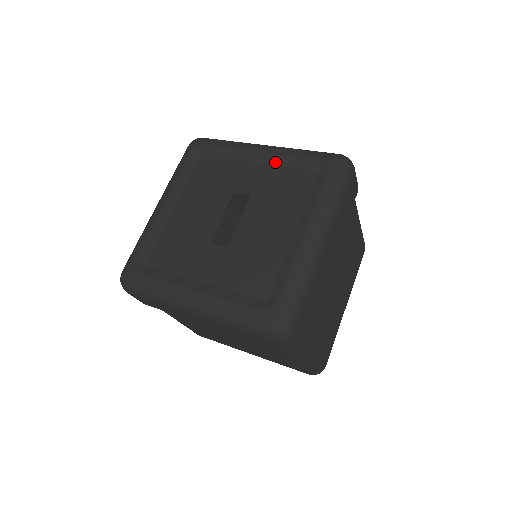
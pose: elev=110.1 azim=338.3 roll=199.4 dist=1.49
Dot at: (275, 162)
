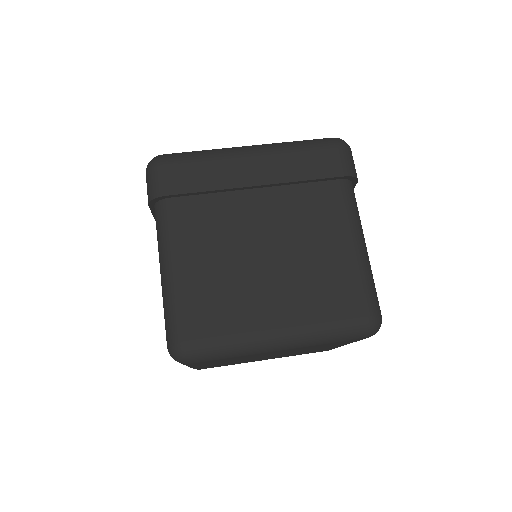
Dot at: occluded
